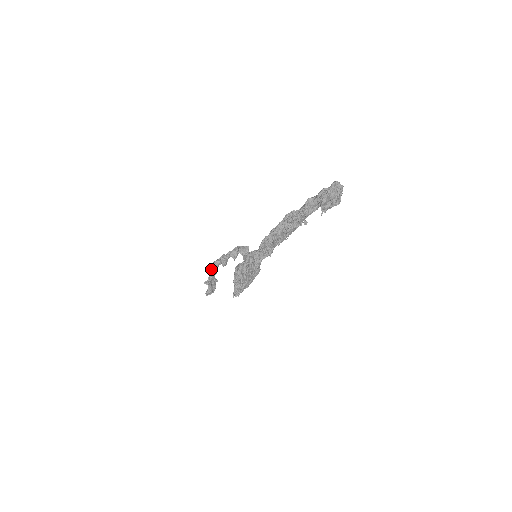
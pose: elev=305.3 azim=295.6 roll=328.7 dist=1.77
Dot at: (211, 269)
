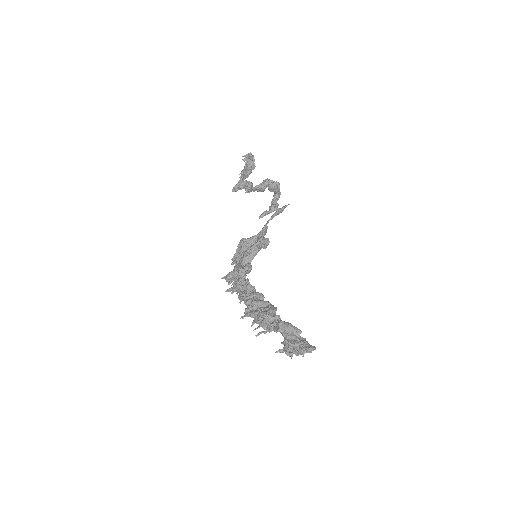
Dot at: occluded
